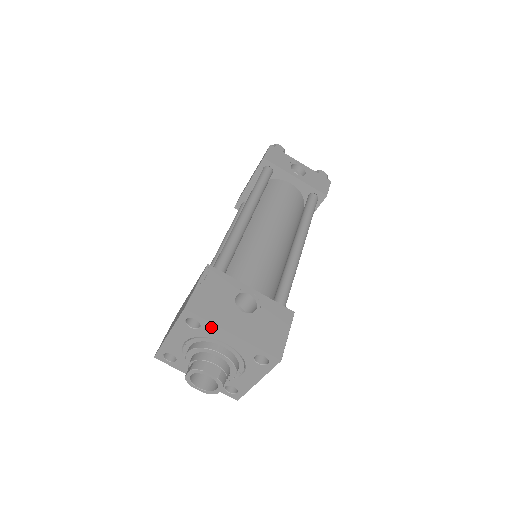
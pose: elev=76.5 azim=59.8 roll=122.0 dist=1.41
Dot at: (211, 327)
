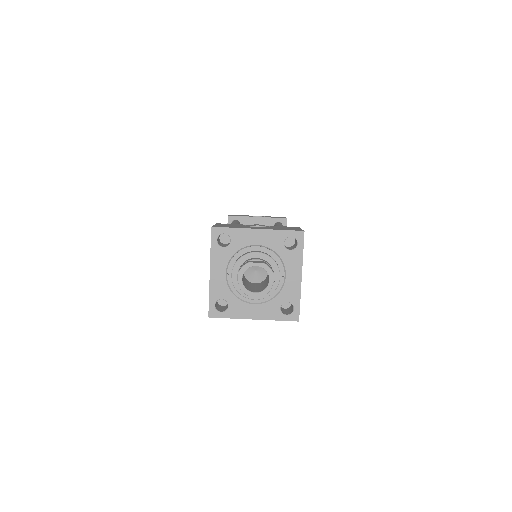
Dot at: (238, 233)
